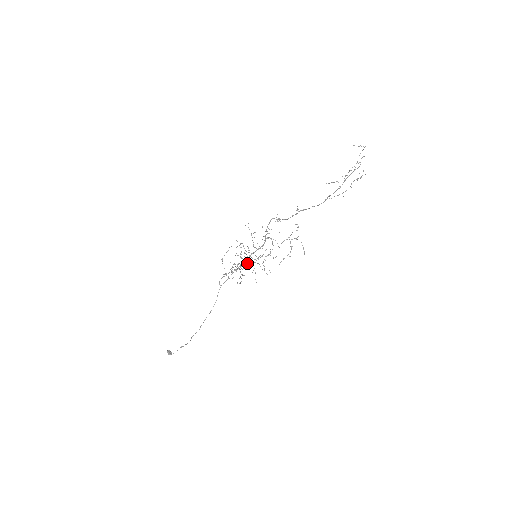
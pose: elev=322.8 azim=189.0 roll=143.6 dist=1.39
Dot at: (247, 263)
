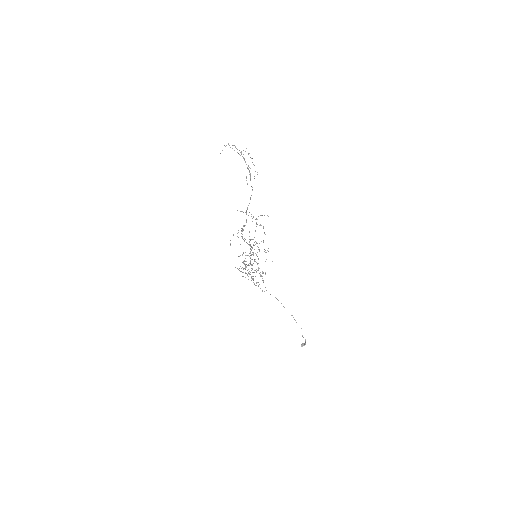
Dot at: occluded
